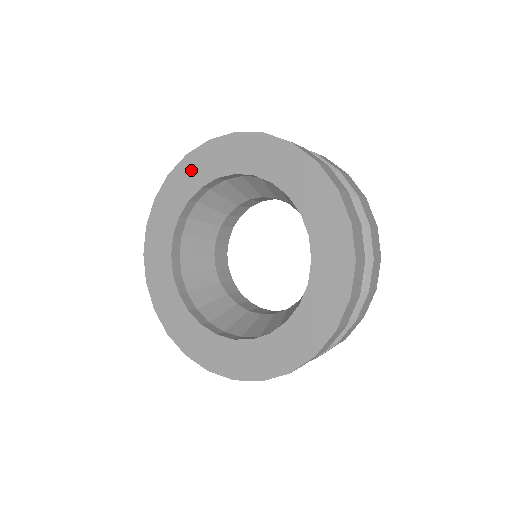
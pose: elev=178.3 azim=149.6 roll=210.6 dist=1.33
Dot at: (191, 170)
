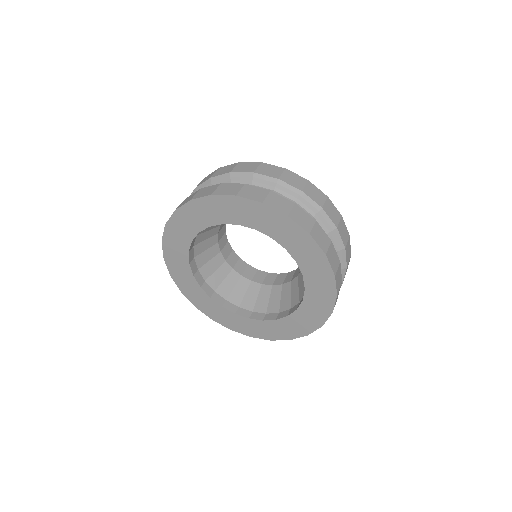
Dot at: (215, 208)
